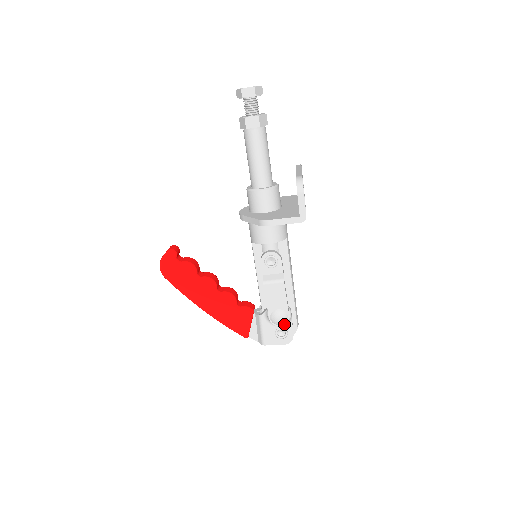
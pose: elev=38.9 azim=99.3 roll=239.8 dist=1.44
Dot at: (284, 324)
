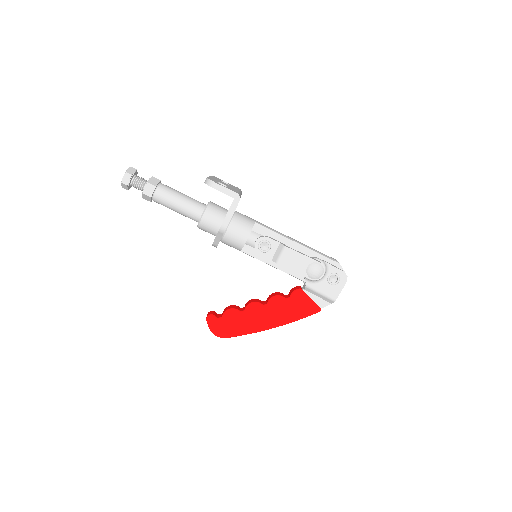
Dot at: (324, 271)
